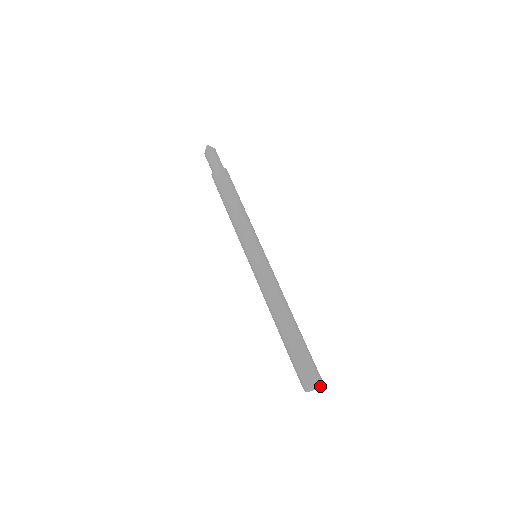
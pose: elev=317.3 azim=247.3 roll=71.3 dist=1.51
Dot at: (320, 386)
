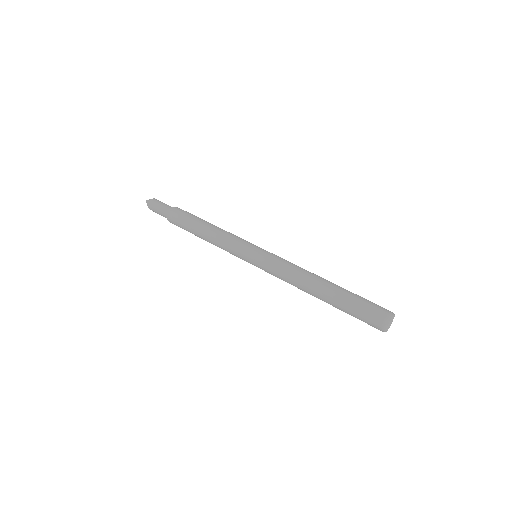
Dot at: (393, 316)
